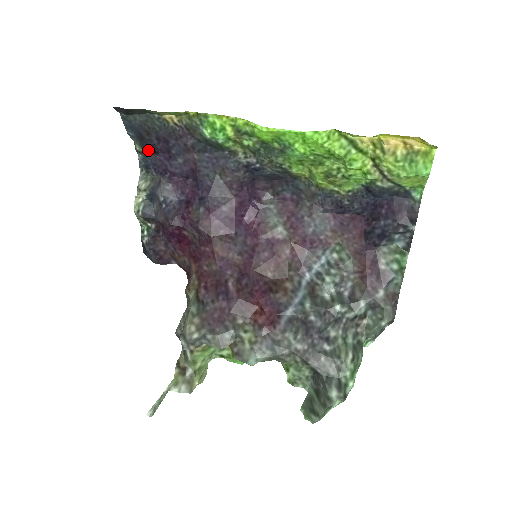
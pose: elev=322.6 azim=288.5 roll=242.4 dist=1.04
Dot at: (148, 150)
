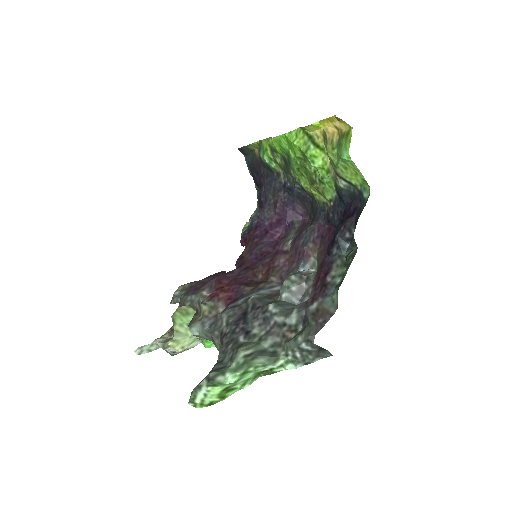
Dot at: (257, 186)
